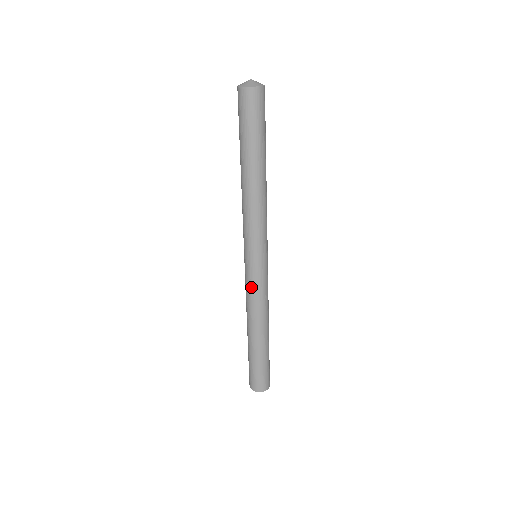
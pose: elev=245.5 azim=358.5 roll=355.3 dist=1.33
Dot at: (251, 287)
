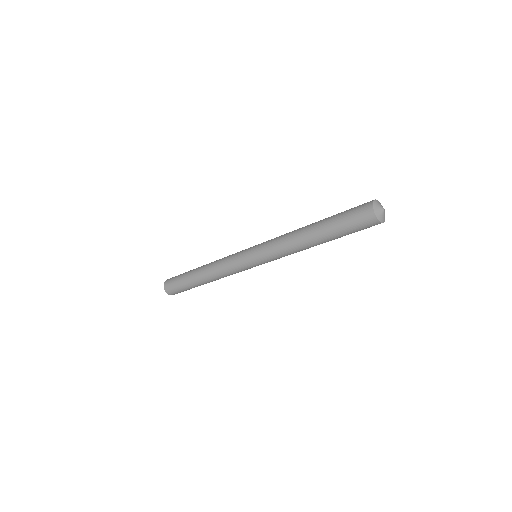
Dot at: (234, 268)
